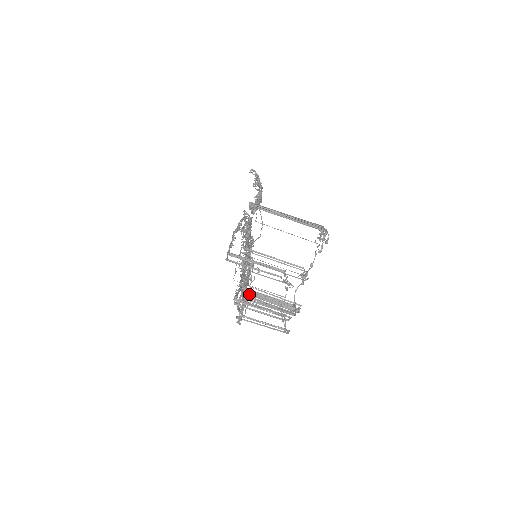
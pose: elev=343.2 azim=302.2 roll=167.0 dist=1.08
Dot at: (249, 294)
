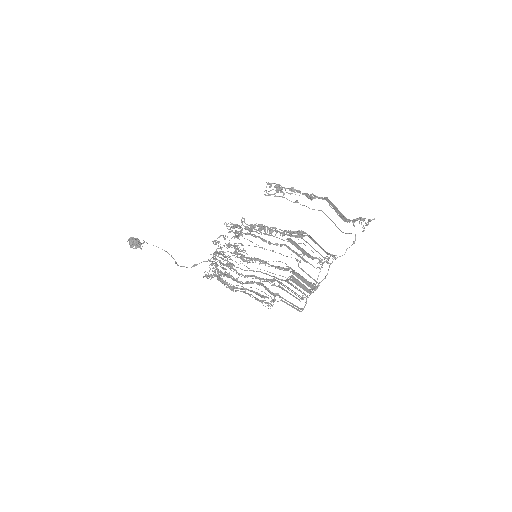
Dot at: (295, 274)
